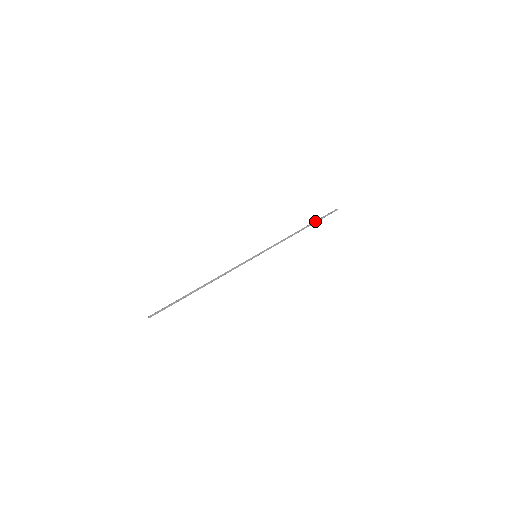
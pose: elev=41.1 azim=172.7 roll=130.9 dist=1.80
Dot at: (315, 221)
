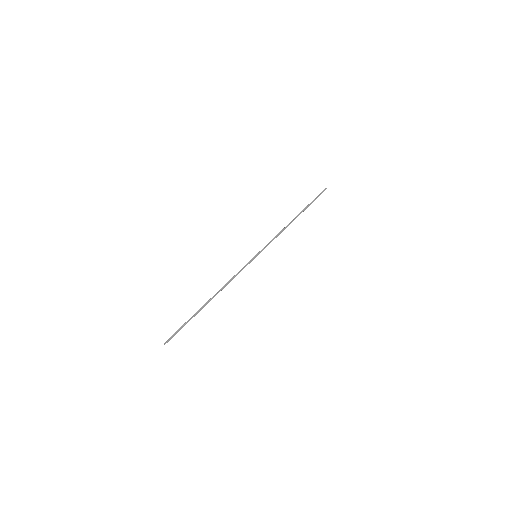
Dot at: (308, 206)
